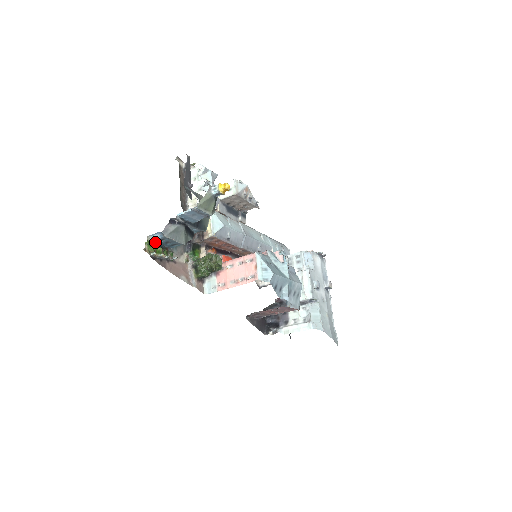
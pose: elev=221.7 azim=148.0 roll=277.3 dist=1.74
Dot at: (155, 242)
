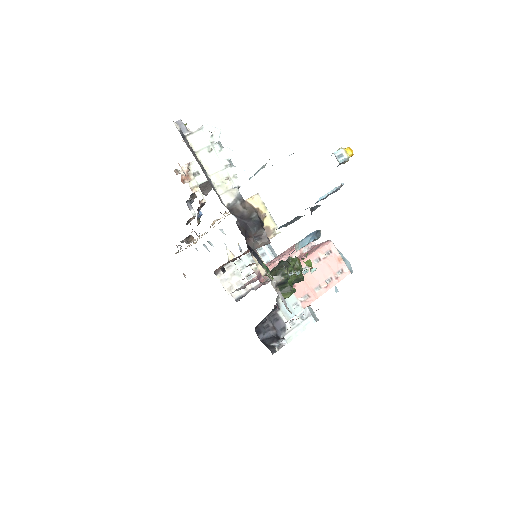
Dot at: occluded
